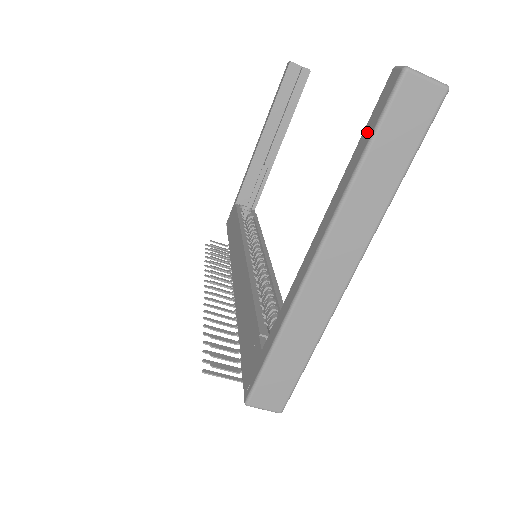
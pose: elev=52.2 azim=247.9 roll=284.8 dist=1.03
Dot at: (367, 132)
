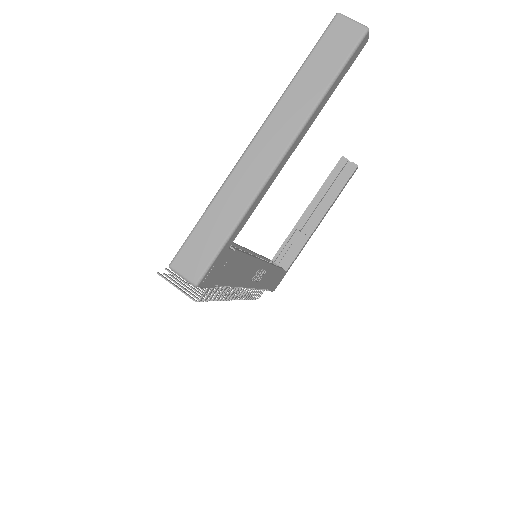
Dot at: occluded
